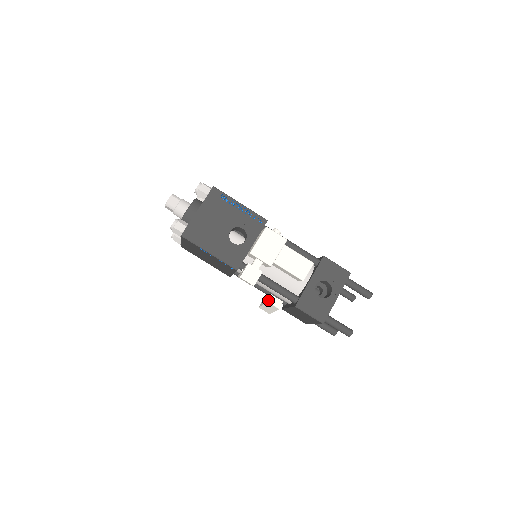
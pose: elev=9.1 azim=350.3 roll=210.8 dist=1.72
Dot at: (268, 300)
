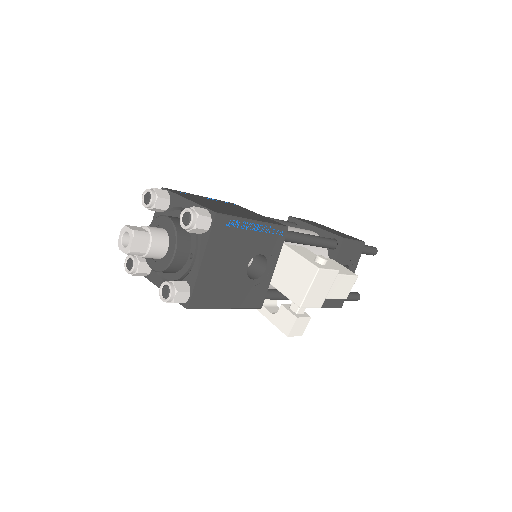
Dot at: occluded
